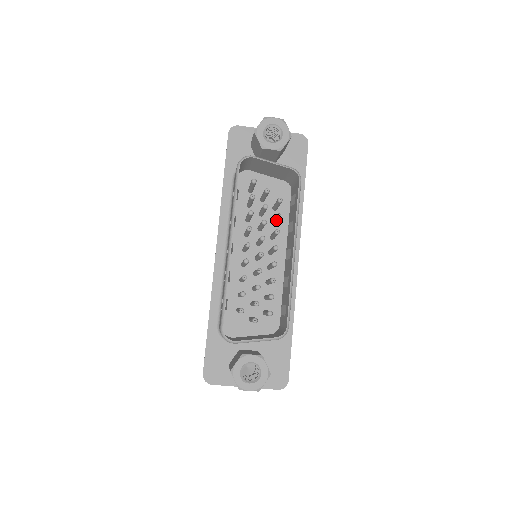
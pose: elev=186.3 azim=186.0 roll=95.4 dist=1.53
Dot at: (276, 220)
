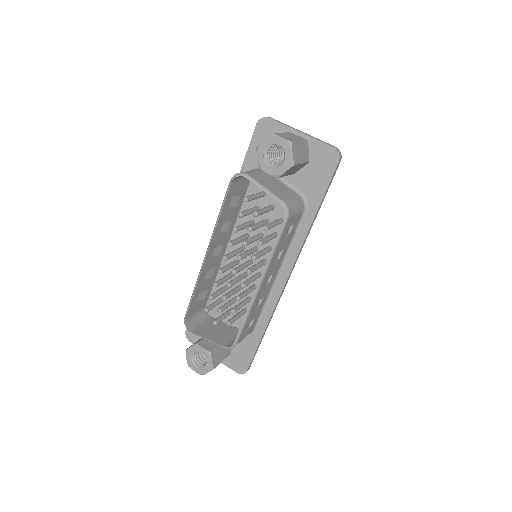
Dot at: occluded
